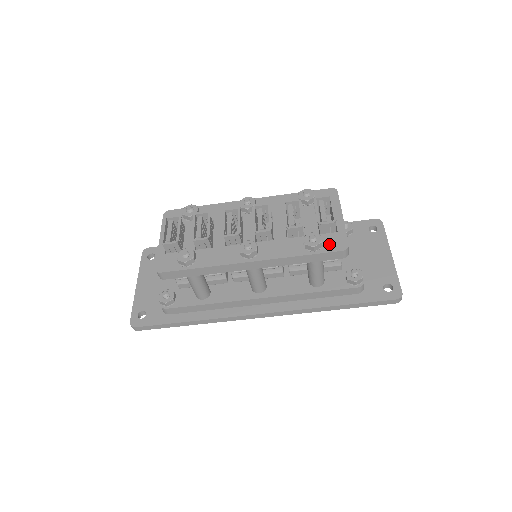
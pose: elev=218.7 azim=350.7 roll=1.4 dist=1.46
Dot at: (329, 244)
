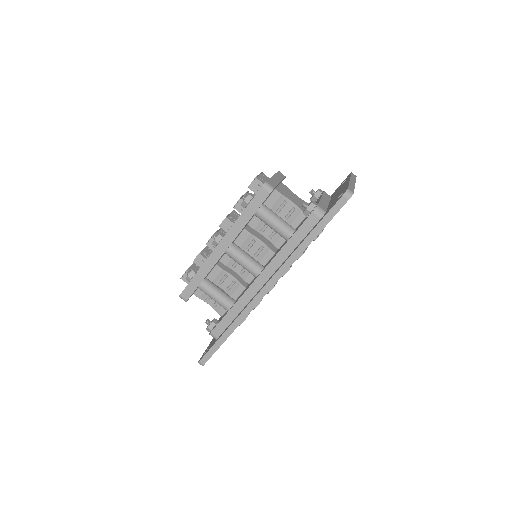
Dot at: occluded
